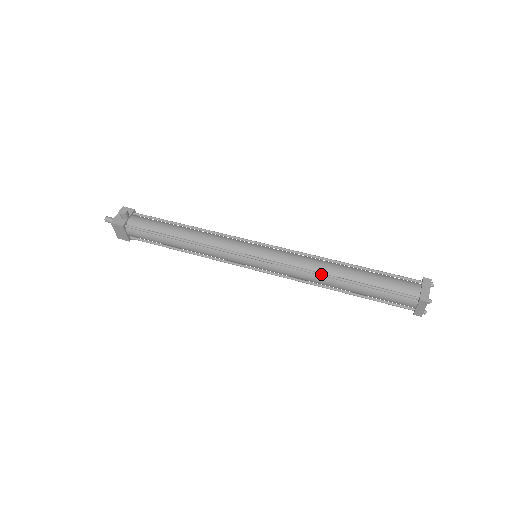
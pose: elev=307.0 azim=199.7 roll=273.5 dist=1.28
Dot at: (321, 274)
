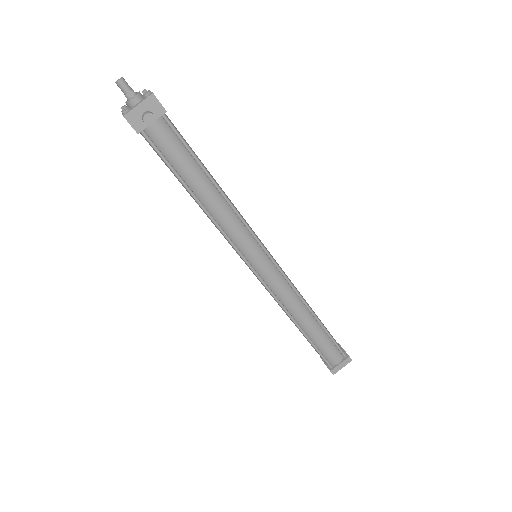
Dot at: (290, 317)
